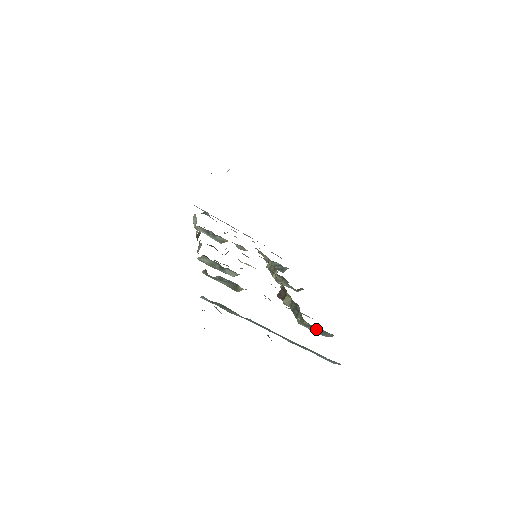
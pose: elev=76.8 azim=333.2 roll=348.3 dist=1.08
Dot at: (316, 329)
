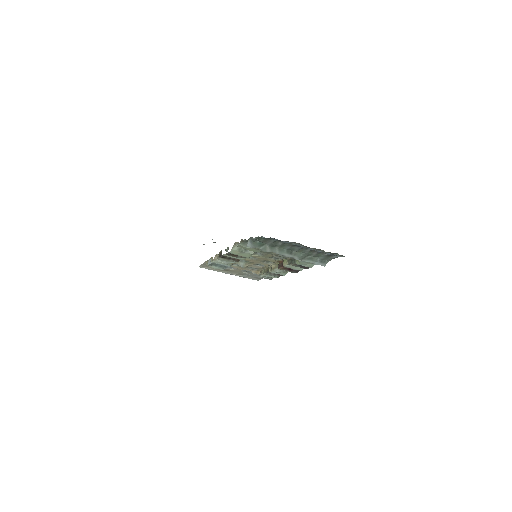
Dot at: occluded
